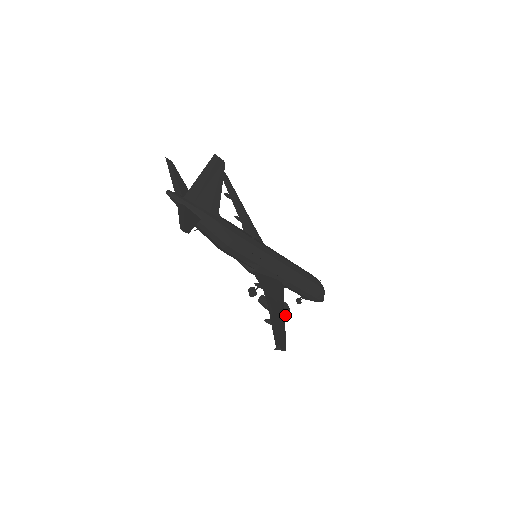
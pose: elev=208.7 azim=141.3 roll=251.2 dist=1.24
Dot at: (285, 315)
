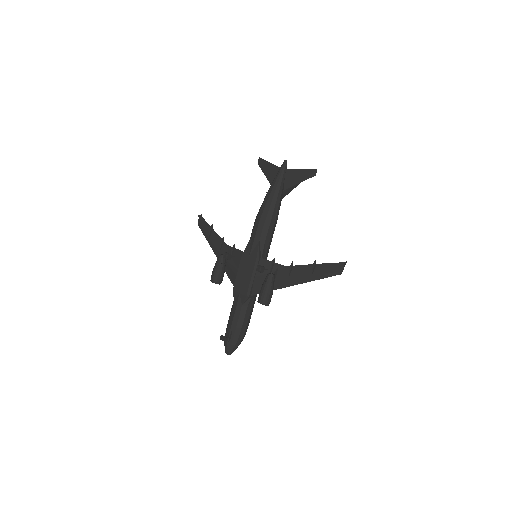
Dot at: occluded
